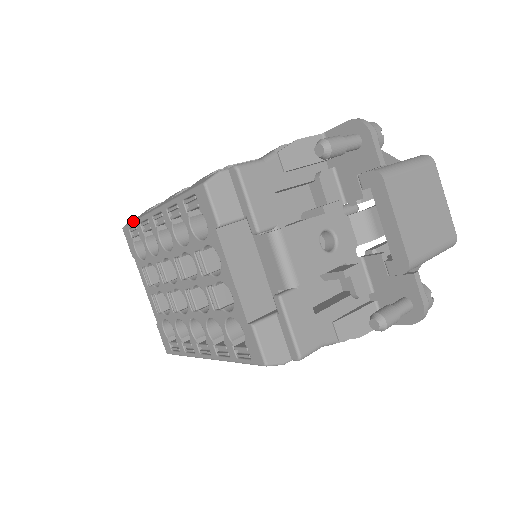
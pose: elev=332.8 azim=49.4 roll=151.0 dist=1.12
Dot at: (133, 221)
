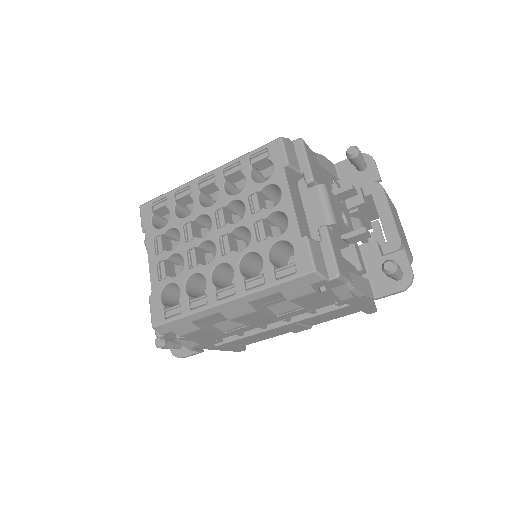
Dot at: (163, 194)
